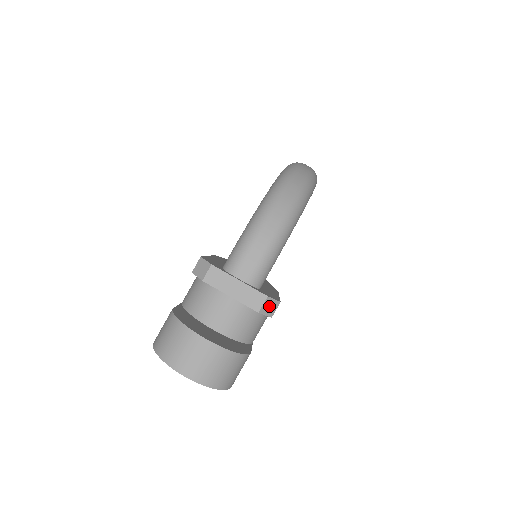
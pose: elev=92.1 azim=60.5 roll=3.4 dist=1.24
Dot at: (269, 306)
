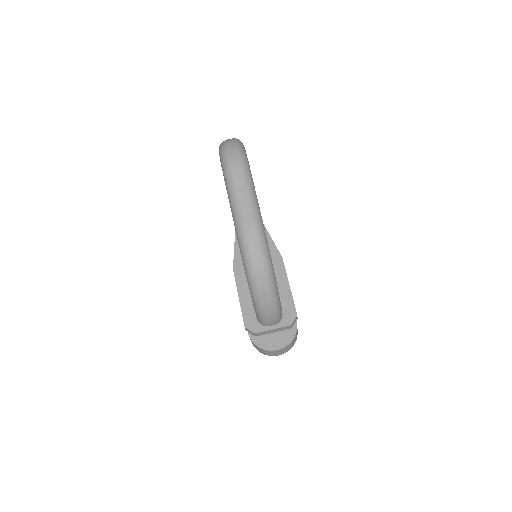
Dot at: (294, 322)
